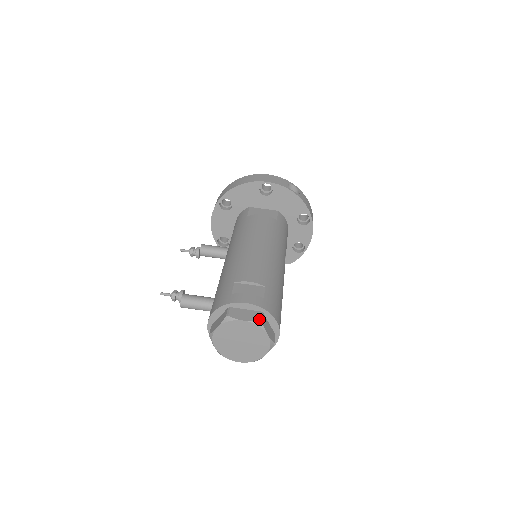
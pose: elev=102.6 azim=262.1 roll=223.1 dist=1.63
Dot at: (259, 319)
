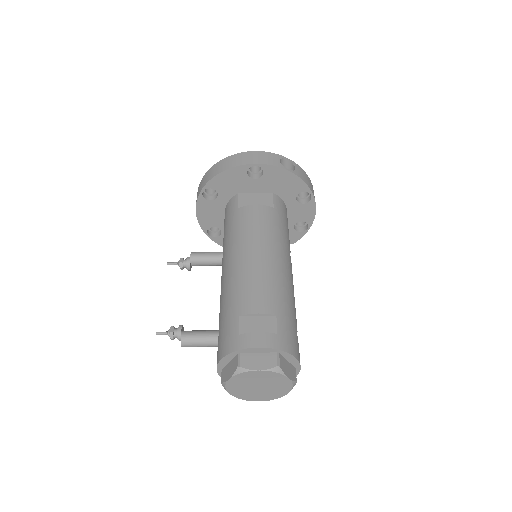
Dot at: (276, 365)
